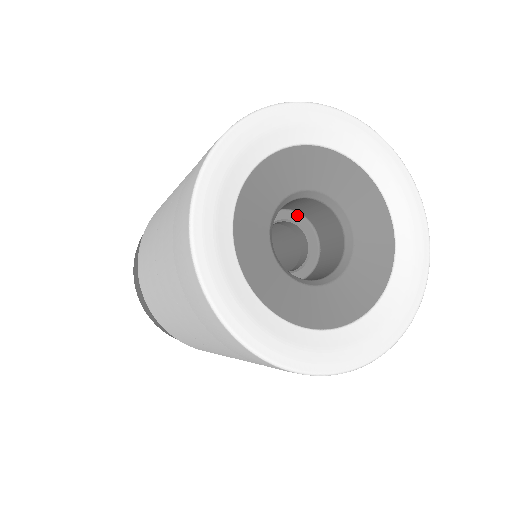
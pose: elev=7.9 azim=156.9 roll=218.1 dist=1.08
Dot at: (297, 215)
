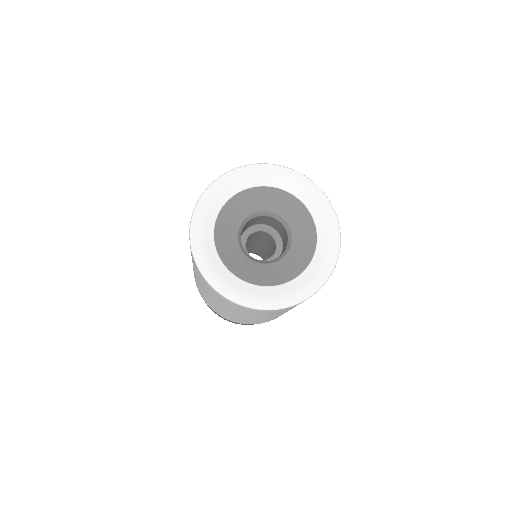
Dot at: (251, 228)
